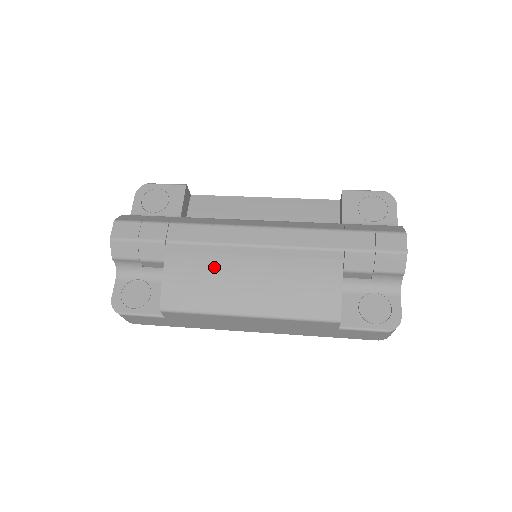
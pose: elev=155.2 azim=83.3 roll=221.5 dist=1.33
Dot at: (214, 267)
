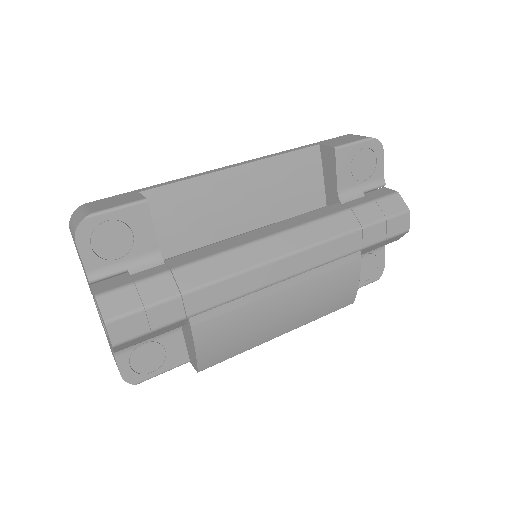
Dot at: (248, 318)
